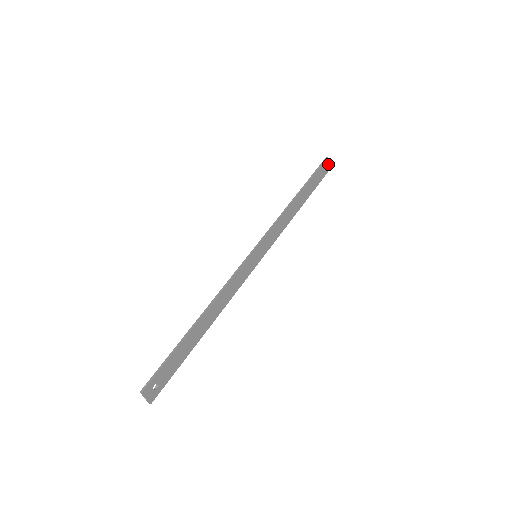
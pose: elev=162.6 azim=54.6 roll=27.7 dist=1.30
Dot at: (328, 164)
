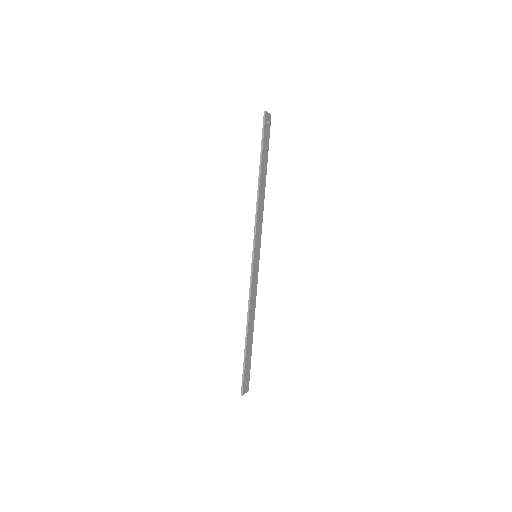
Dot at: (268, 114)
